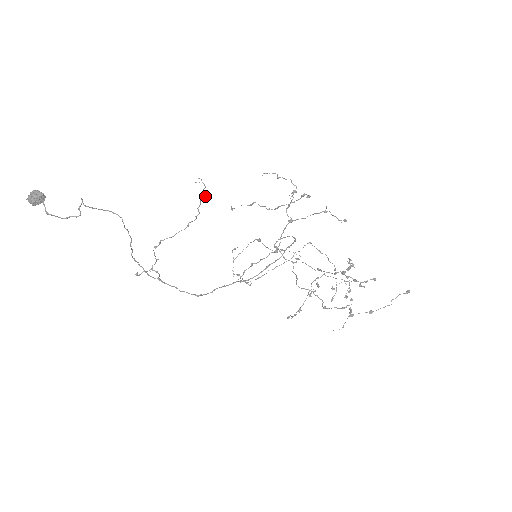
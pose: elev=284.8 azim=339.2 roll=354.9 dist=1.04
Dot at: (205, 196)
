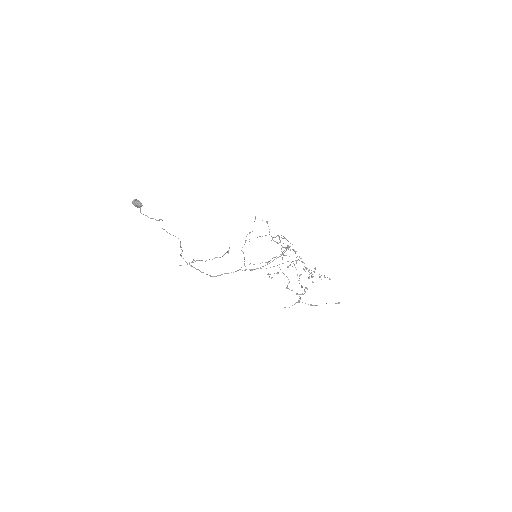
Dot at: occluded
